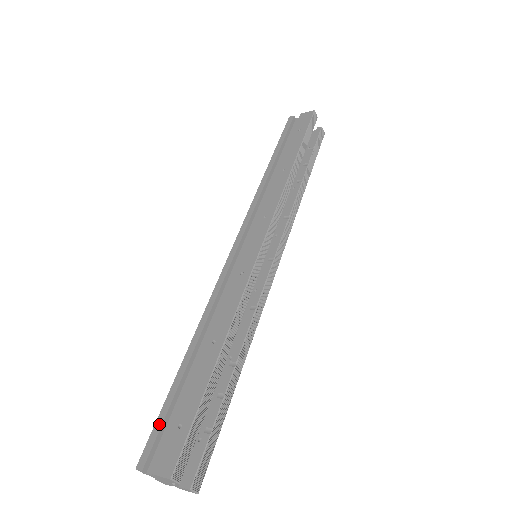
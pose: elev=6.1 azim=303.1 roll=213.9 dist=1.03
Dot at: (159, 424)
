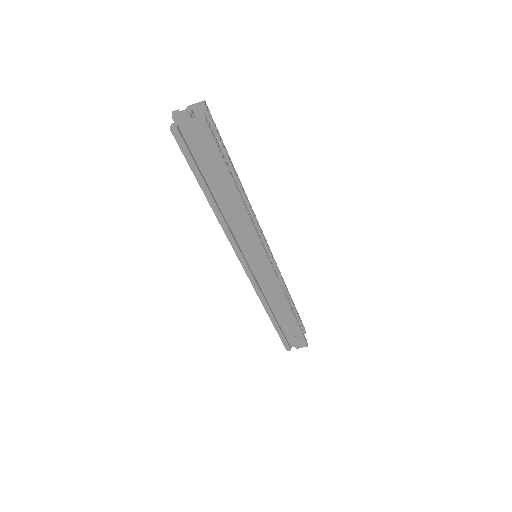
Dot at: occluded
